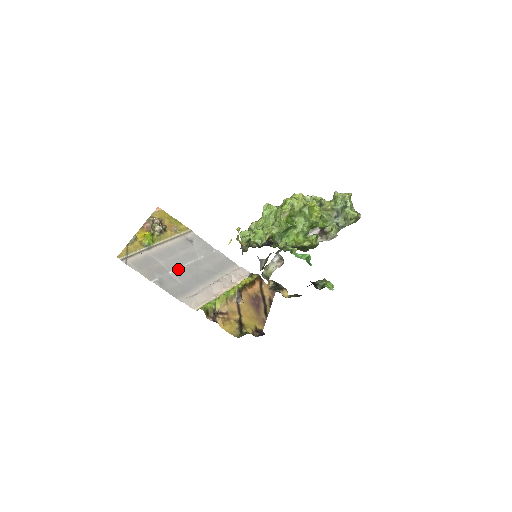
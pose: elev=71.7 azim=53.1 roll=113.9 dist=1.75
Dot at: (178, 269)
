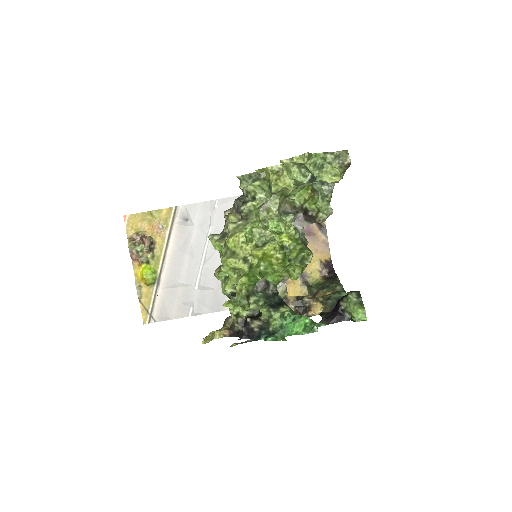
Dot at: (200, 276)
